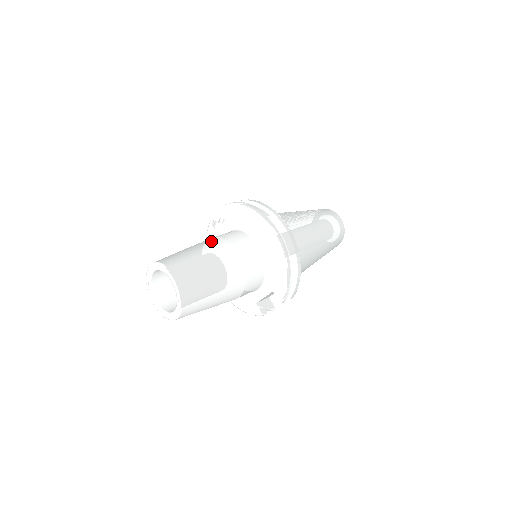
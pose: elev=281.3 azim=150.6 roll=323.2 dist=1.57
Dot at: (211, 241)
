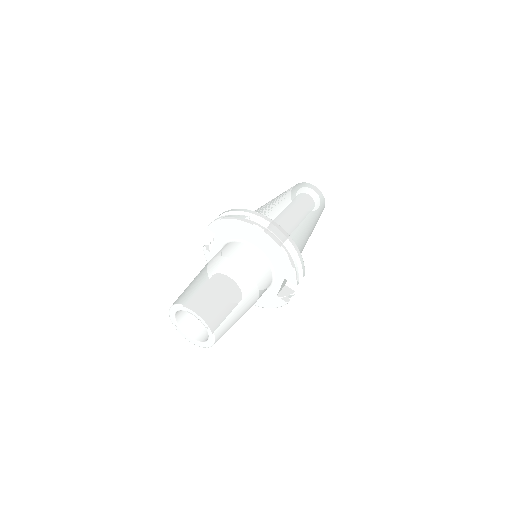
Dot at: (210, 264)
